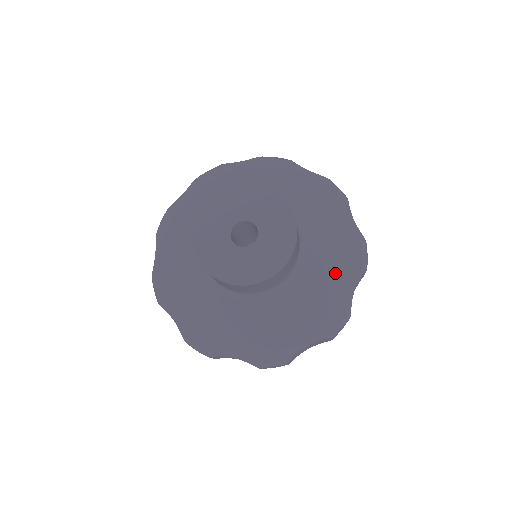
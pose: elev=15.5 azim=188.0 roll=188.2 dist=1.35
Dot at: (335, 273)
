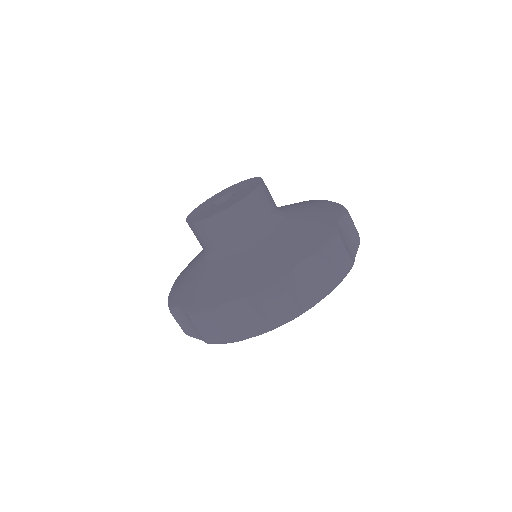
Dot at: (316, 218)
